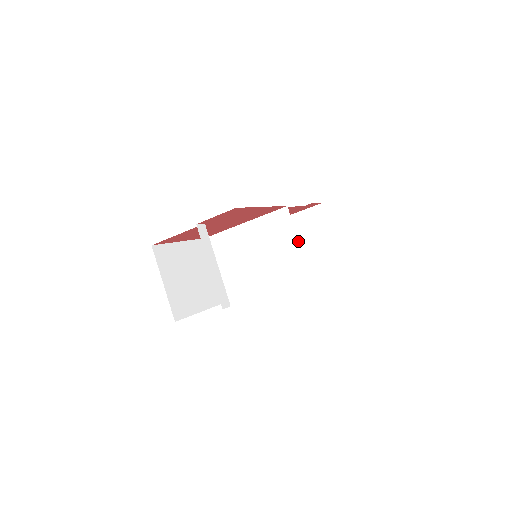
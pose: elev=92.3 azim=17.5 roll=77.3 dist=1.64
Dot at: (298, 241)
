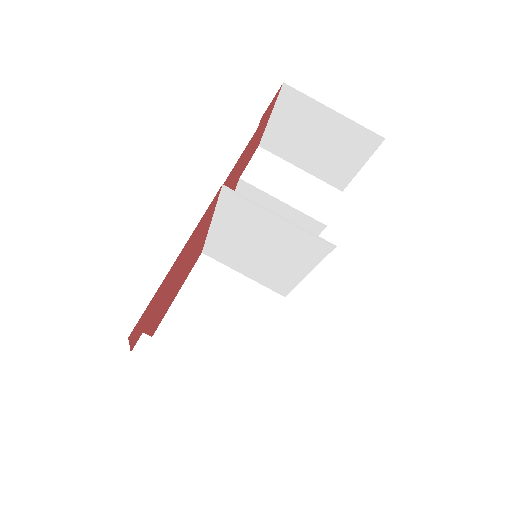
Dot at: (278, 215)
